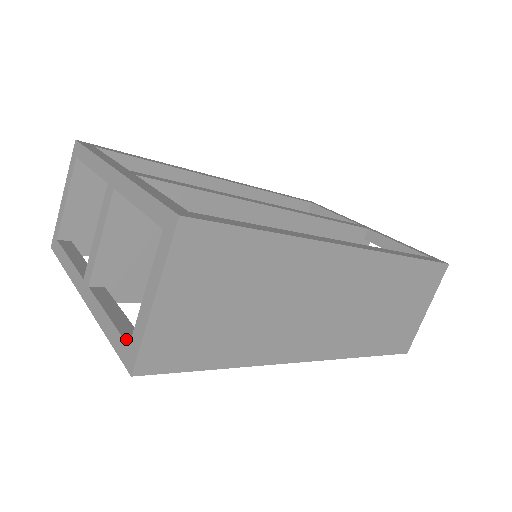
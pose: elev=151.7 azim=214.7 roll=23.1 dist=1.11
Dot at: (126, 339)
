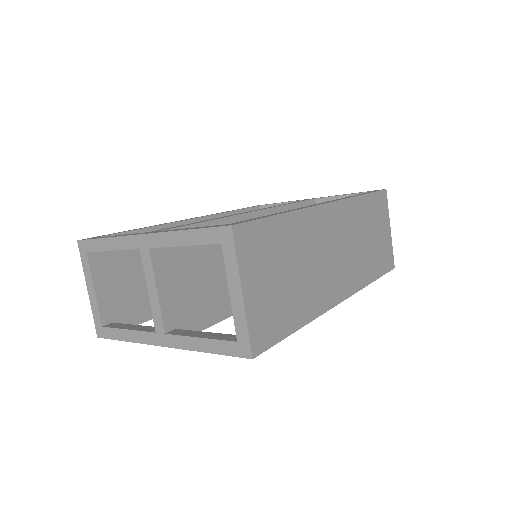
Dot at: (230, 340)
